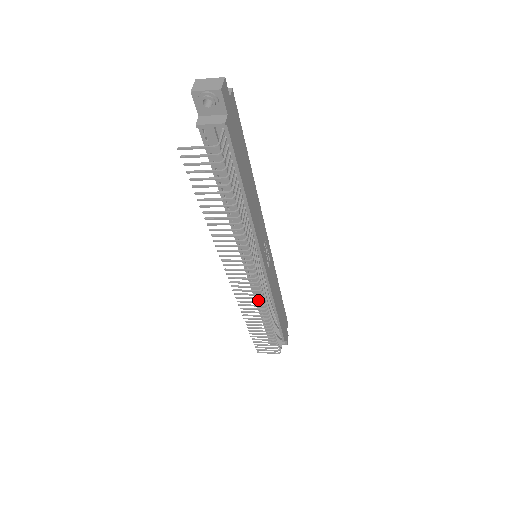
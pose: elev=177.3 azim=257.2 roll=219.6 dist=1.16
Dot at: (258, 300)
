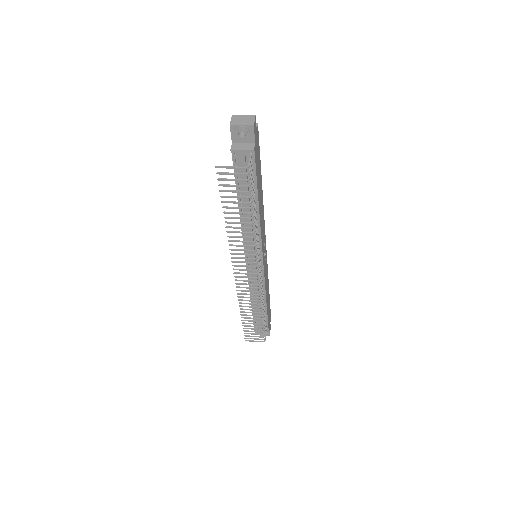
Dot at: occluded
